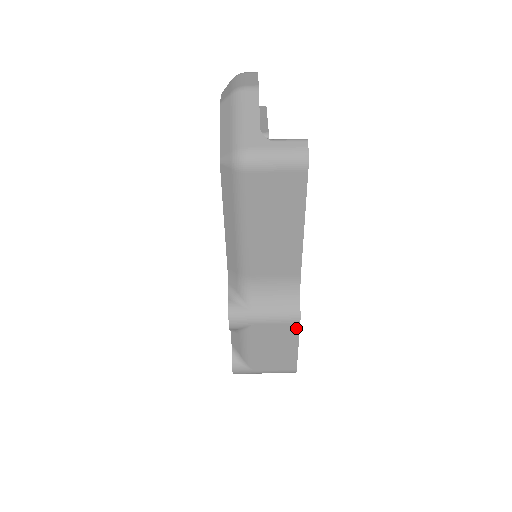
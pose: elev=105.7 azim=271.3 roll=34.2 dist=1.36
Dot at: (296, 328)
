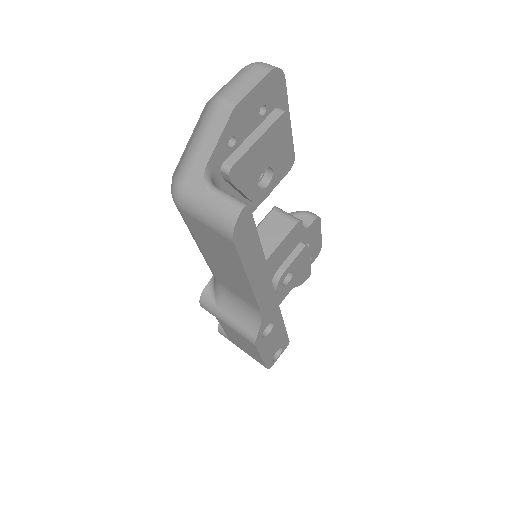
Dot at: (254, 346)
